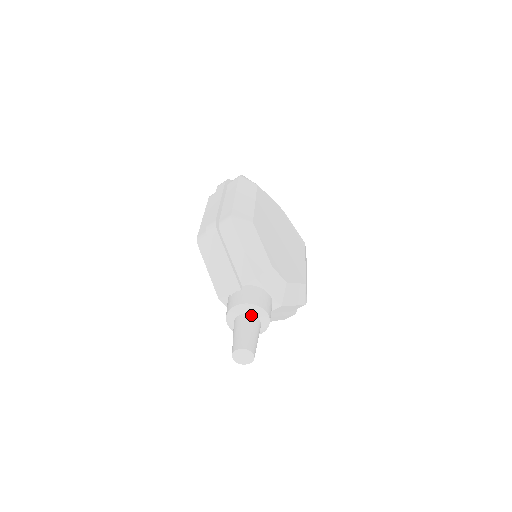
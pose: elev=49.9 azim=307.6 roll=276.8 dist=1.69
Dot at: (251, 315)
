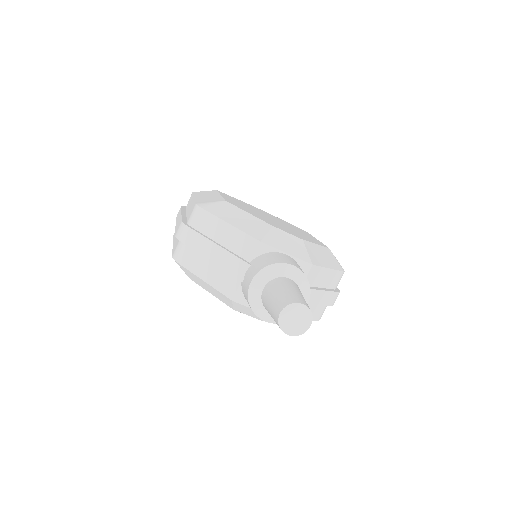
Dot at: (278, 278)
